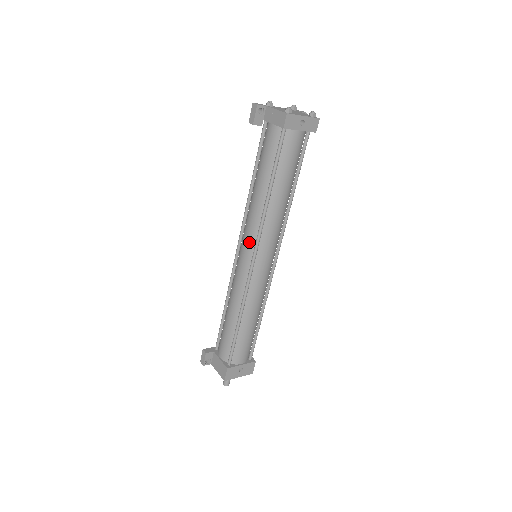
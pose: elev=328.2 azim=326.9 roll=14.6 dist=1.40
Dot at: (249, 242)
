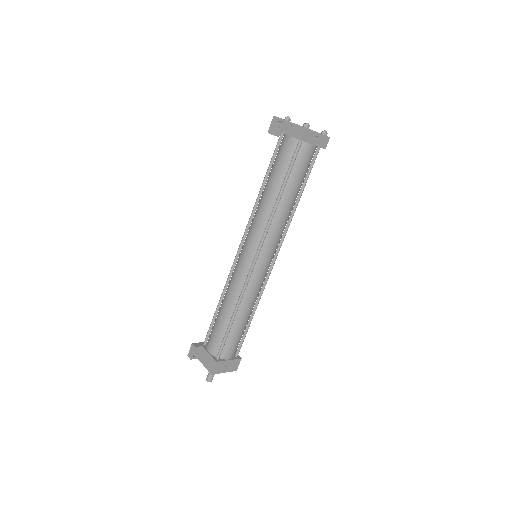
Dot at: (254, 241)
